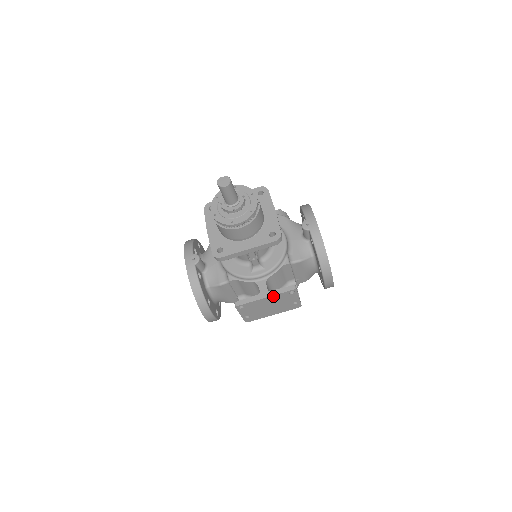
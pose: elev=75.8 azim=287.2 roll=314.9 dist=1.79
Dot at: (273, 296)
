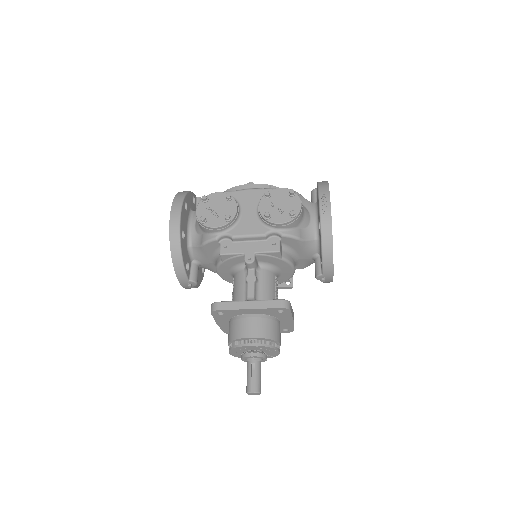
Dot at: occluded
